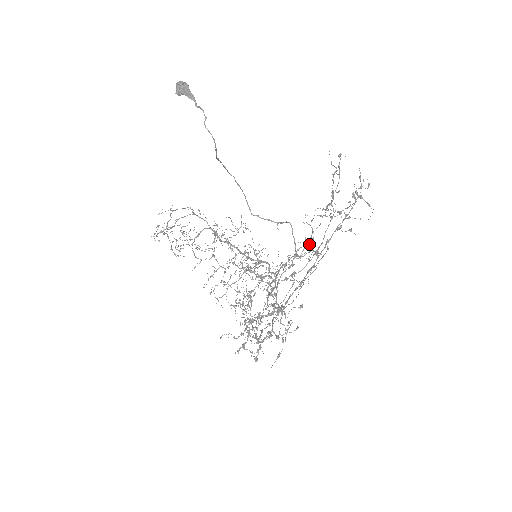
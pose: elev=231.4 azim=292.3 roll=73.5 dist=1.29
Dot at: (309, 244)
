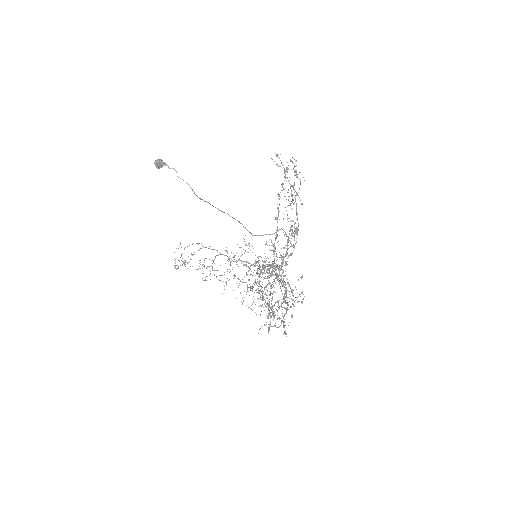
Dot at: occluded
